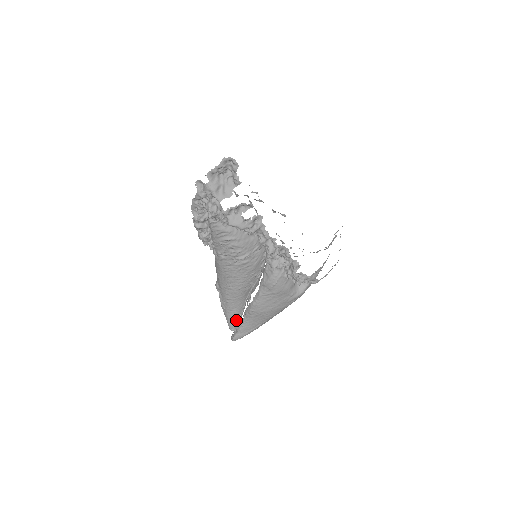
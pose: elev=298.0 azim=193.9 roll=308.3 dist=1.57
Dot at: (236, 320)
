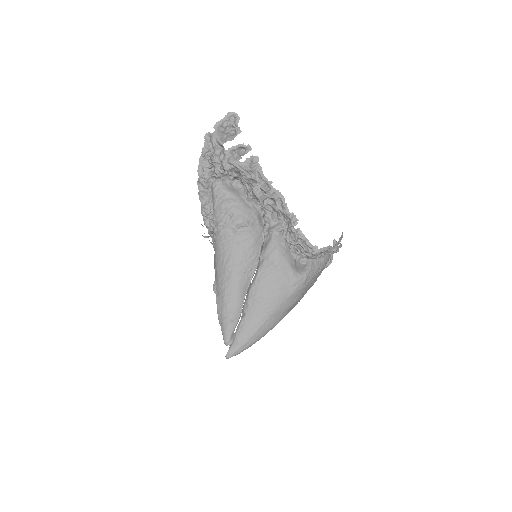
Dot at: (232, 327)
